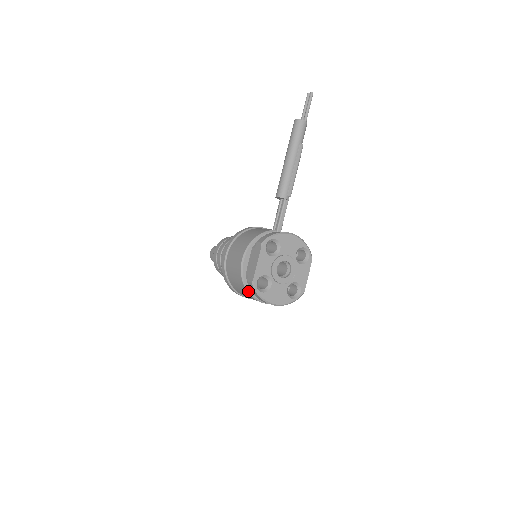
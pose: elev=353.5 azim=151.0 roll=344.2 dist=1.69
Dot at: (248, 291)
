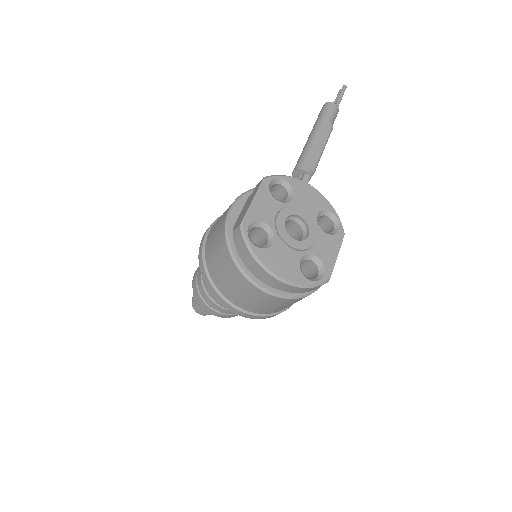
Dot at: (233, 256)
